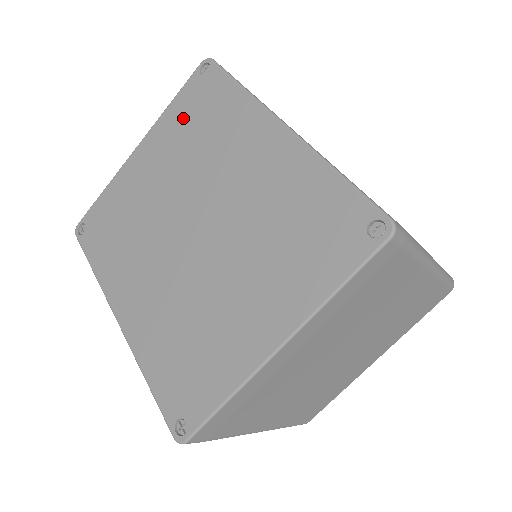
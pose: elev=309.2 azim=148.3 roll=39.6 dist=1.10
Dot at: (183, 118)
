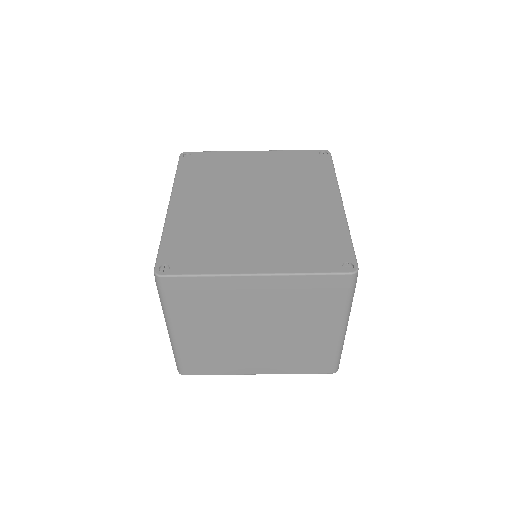
Dot at: (293, 160)
